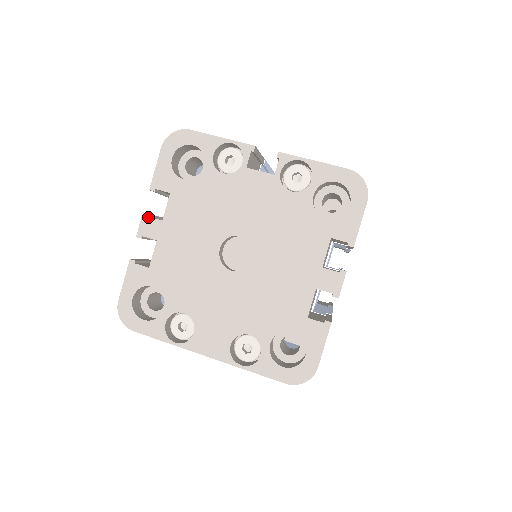
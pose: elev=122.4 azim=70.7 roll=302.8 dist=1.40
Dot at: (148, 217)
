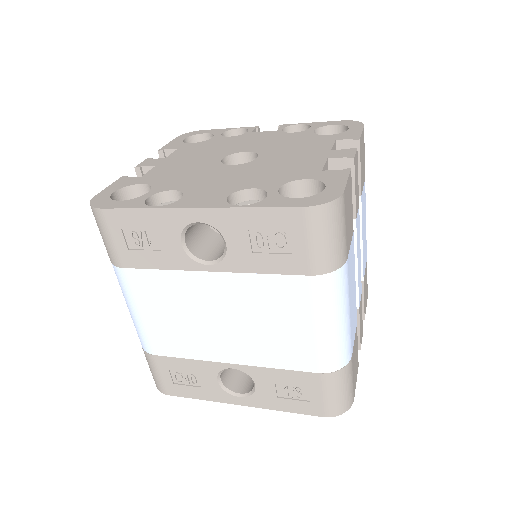
Dot at: (151, 159)
